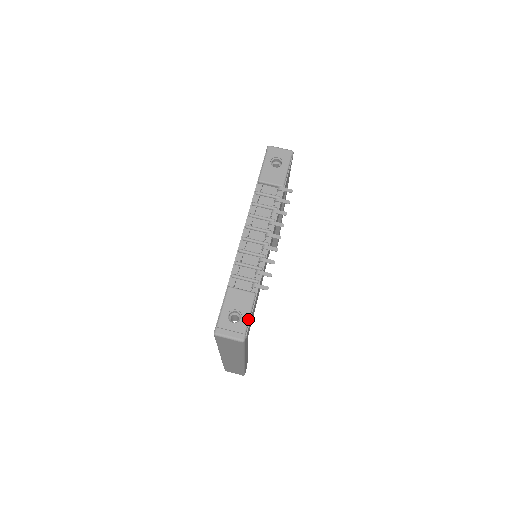
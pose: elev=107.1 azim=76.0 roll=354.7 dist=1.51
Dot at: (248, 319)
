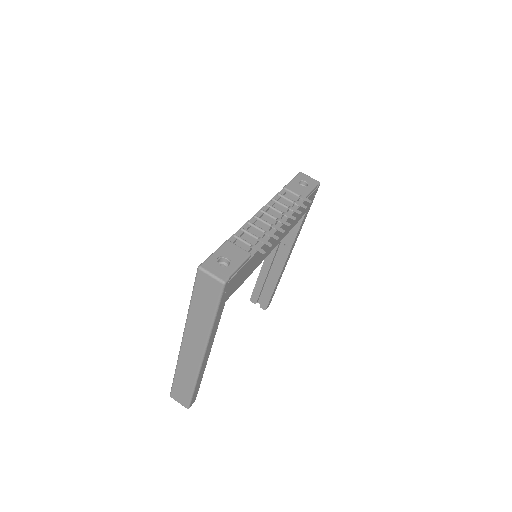
Dot at: (236, 268)
